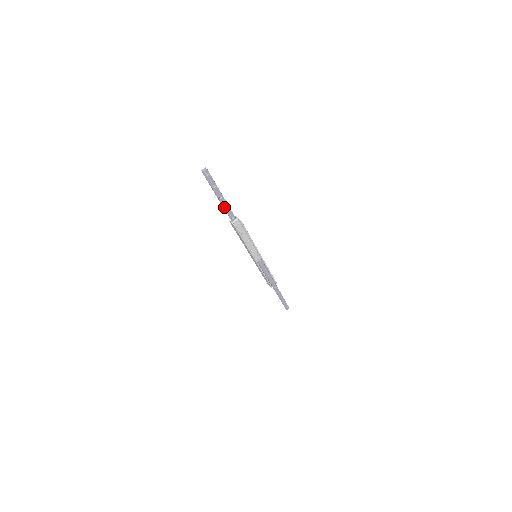
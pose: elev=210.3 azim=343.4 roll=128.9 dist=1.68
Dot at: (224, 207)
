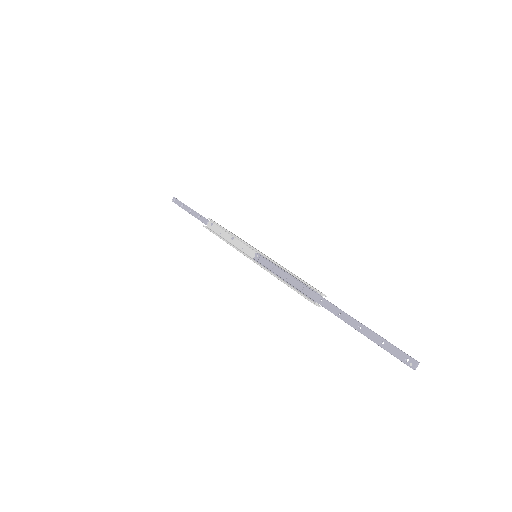
Dot at: (343, 320)
